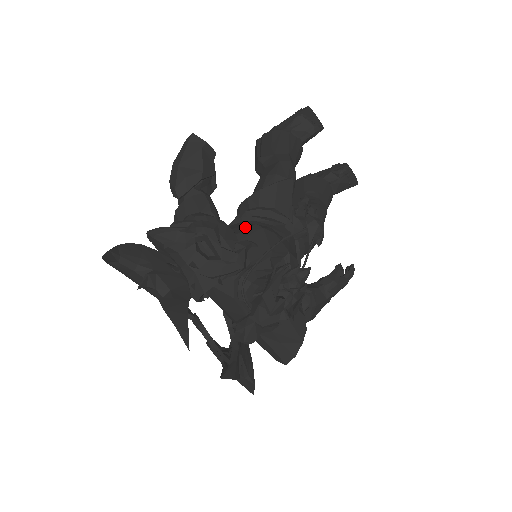
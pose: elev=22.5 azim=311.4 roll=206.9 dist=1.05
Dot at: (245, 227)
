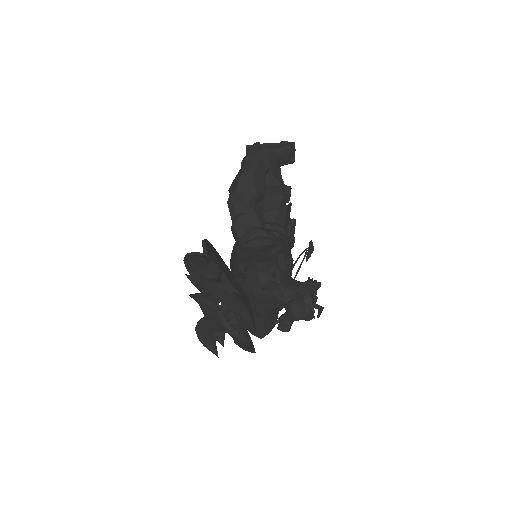
Dot at: occluded
